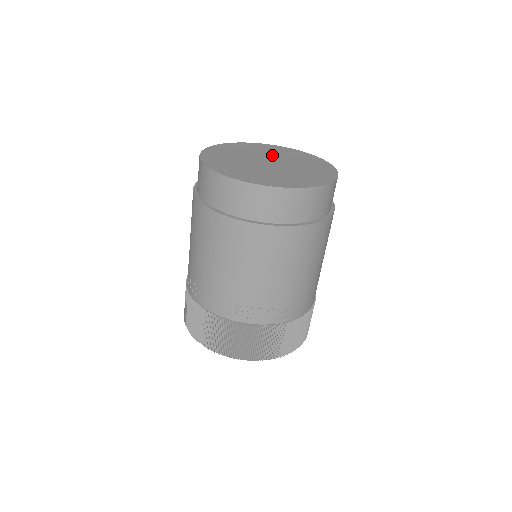
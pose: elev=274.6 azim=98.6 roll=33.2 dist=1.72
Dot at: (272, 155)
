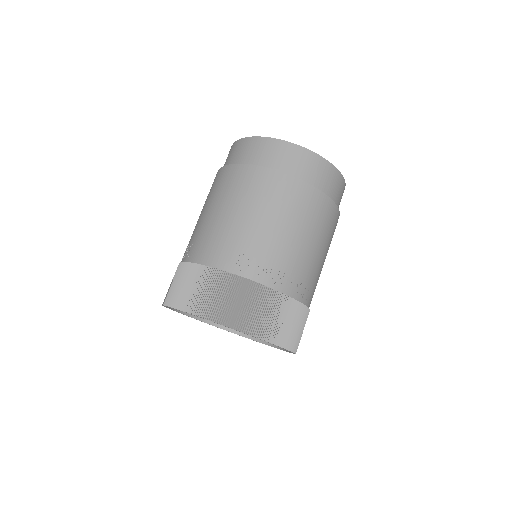
Dot at: occluded
